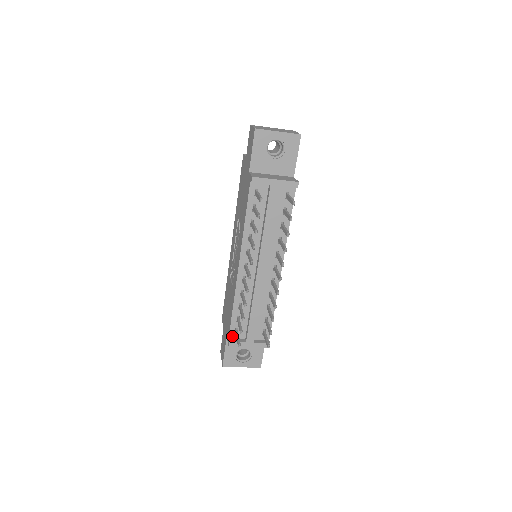
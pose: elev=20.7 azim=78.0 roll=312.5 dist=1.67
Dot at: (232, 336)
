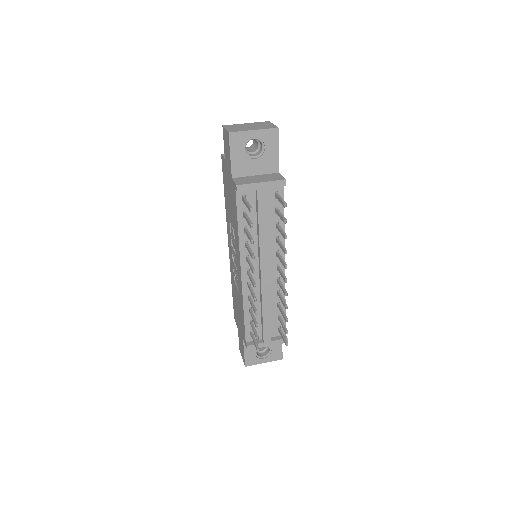
Dot at: (248, 339)
